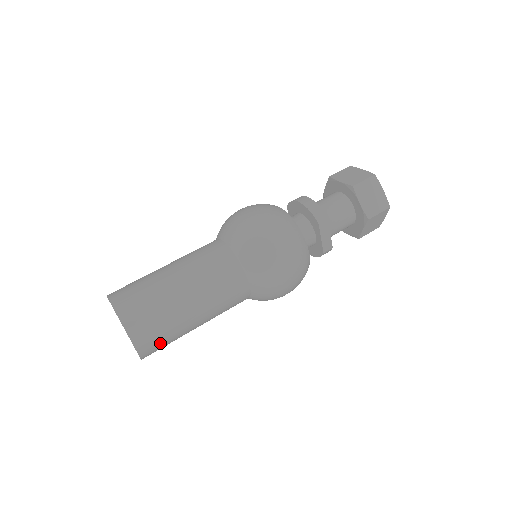
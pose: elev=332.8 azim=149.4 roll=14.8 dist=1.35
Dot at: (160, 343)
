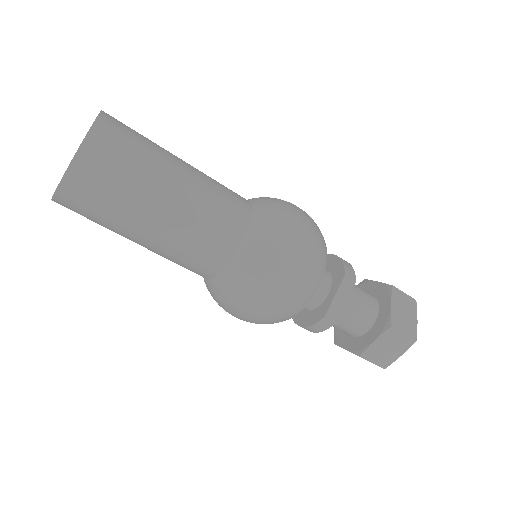
Dot at: (102, 185)
